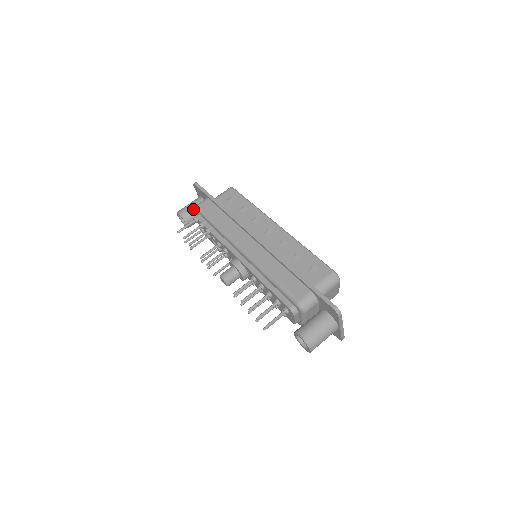
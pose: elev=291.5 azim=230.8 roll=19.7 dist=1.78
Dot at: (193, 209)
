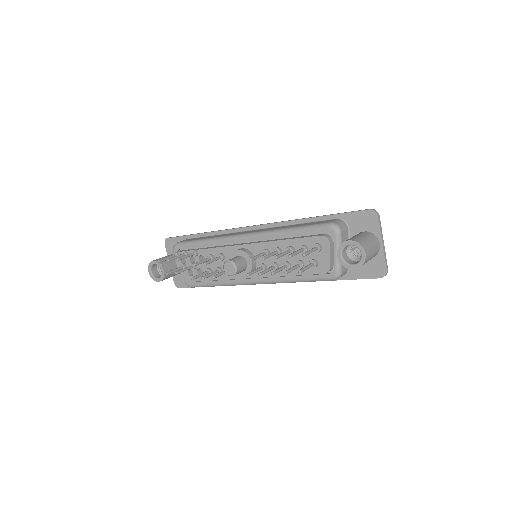
Dot at: occluded
